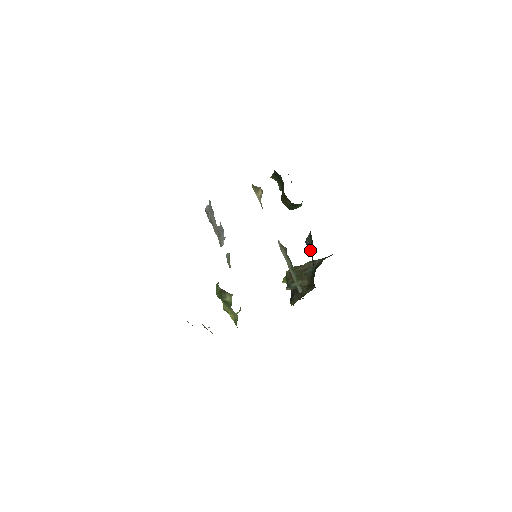
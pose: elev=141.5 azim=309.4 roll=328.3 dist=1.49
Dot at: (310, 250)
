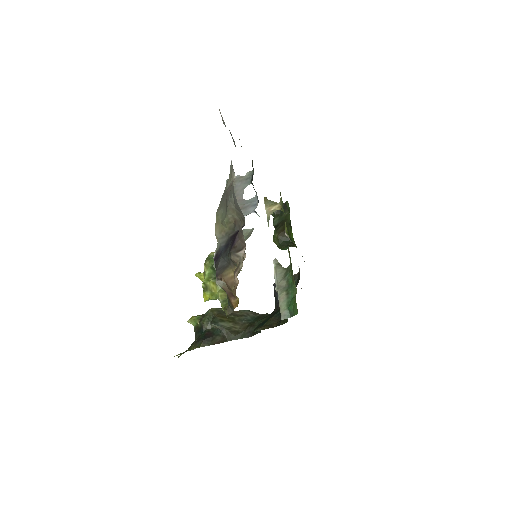
Dot at: occluded
